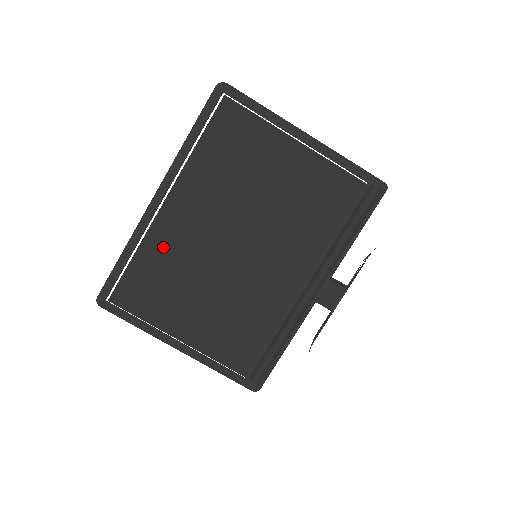
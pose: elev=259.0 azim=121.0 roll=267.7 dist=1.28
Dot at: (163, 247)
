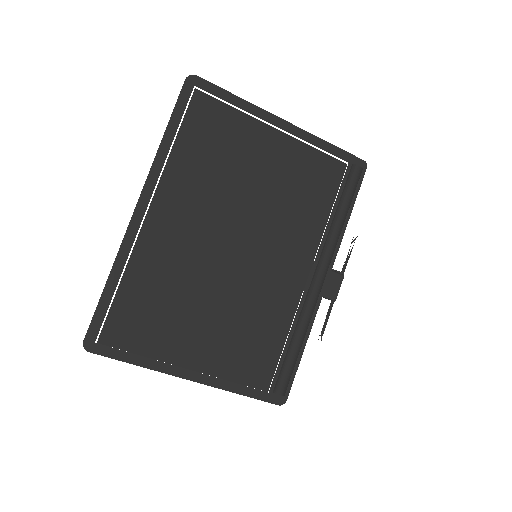
Dot at: (154, 265)
